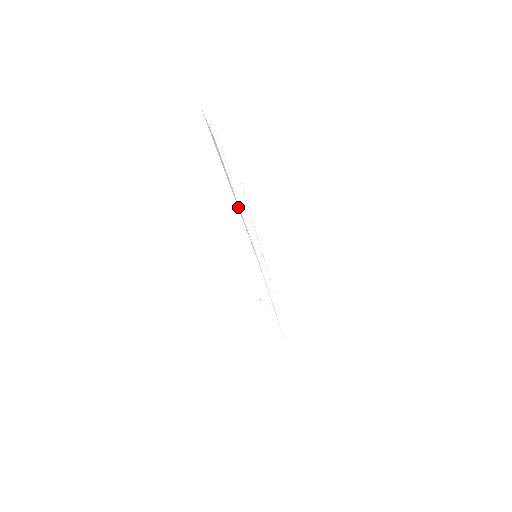
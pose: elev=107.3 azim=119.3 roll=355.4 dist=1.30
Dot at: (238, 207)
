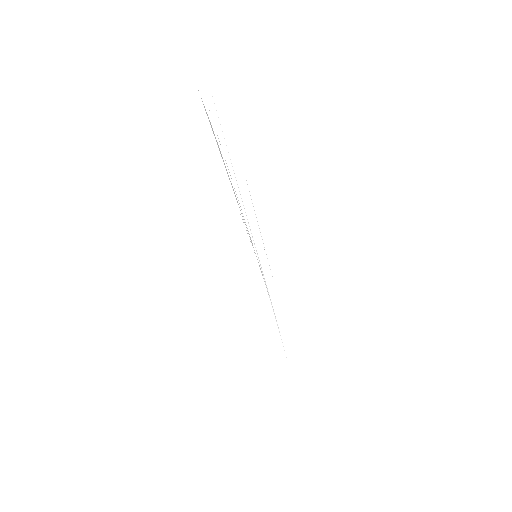
Dot at: (237, 201)
